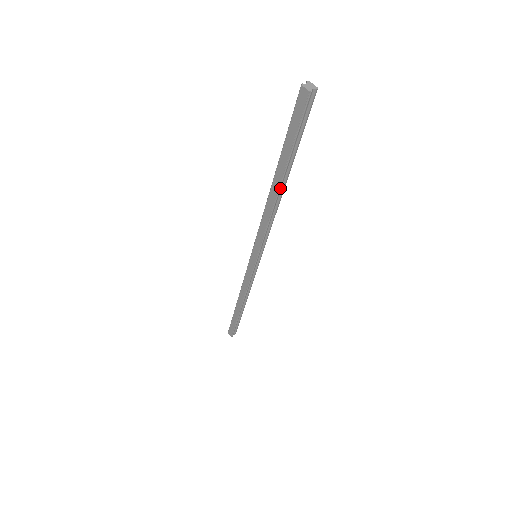
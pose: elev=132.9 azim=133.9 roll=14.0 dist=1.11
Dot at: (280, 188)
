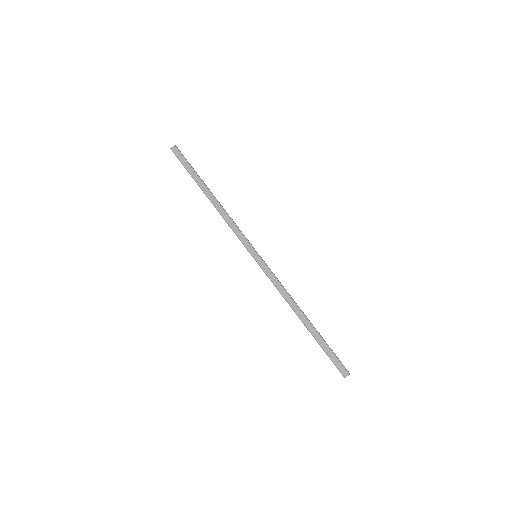
Dot at: (212, 194)
